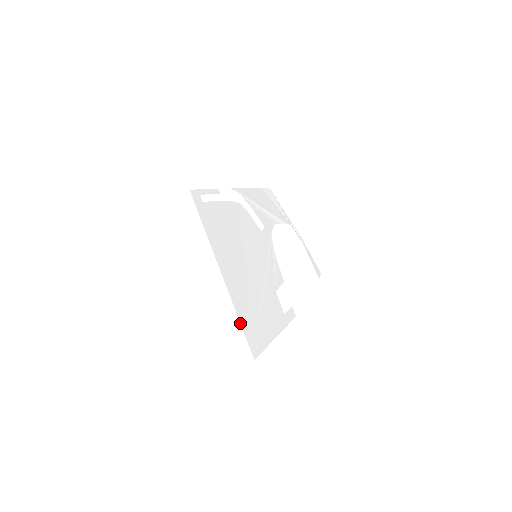
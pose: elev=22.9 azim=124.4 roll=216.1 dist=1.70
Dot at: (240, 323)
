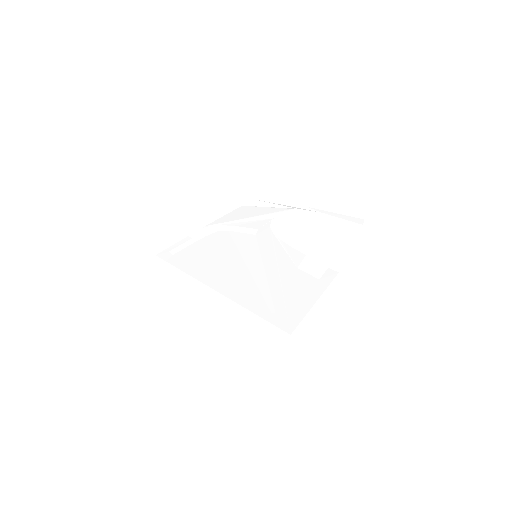
Dot at: occluded
